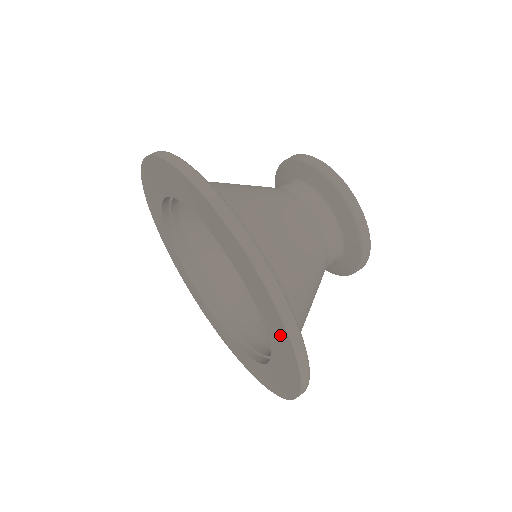
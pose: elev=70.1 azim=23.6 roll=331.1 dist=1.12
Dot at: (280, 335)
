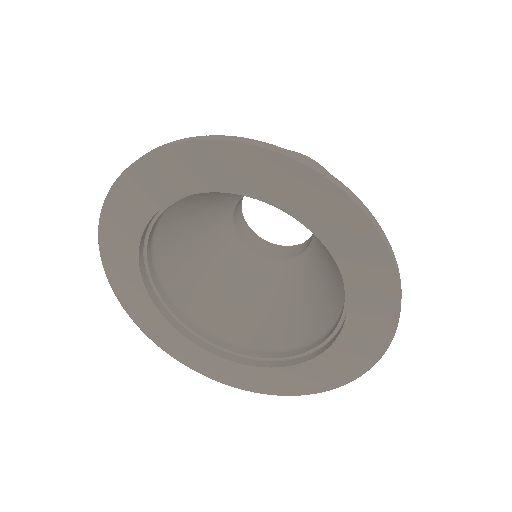
Dot at: (357, 236)
